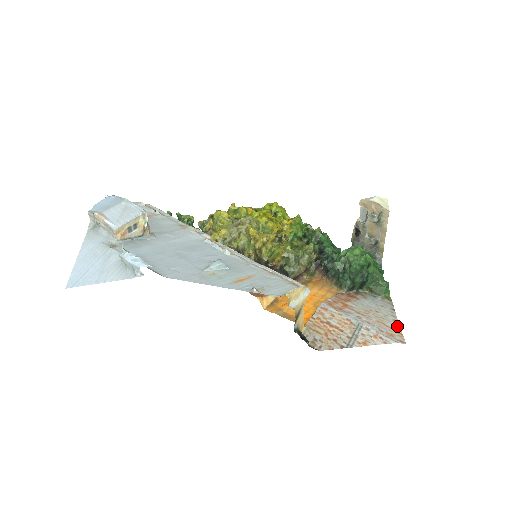
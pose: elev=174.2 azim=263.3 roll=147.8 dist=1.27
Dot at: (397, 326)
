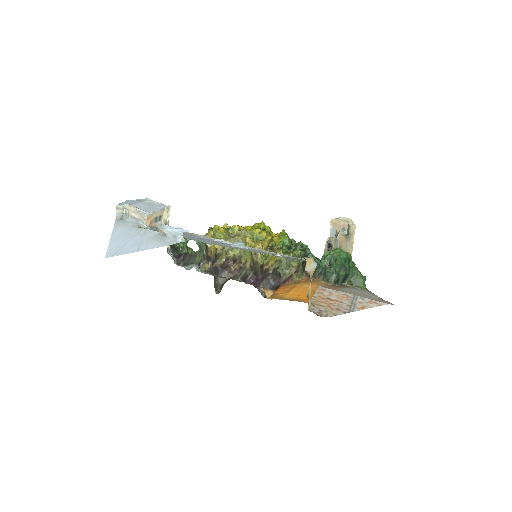
Dot at: (382, 299)
